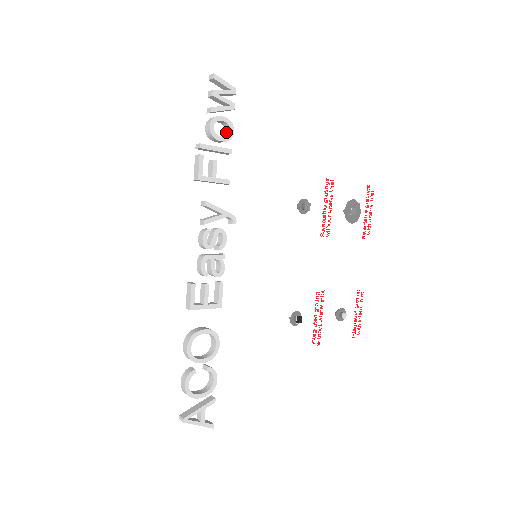
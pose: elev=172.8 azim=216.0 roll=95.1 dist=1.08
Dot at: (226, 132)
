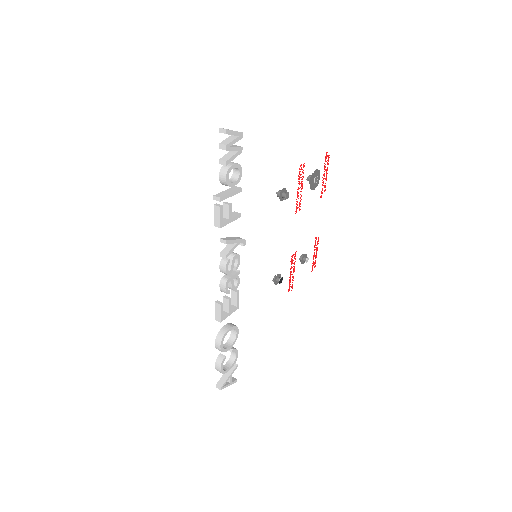
Dot at: (234, 172)
